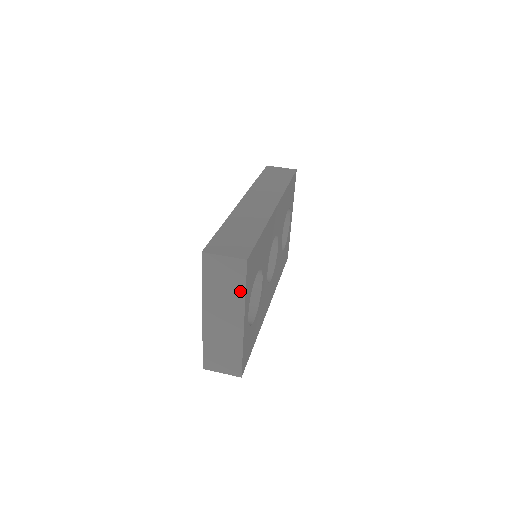
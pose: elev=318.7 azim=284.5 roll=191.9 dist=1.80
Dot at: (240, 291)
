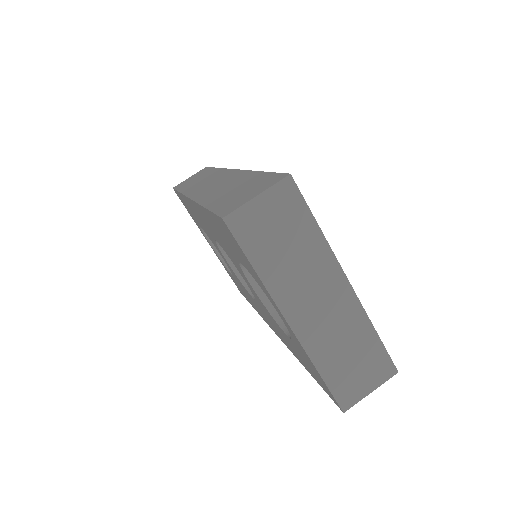
Dot at: (312, 234)
